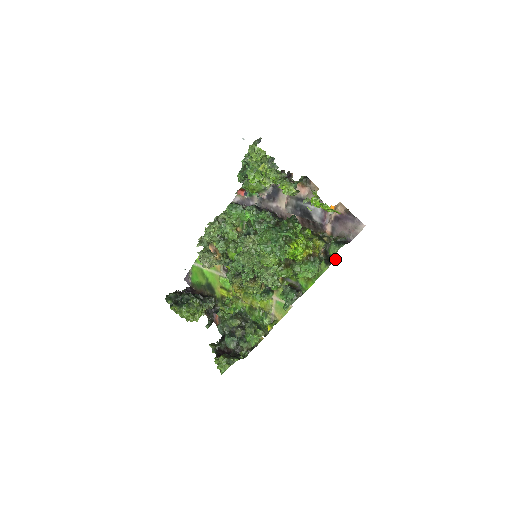
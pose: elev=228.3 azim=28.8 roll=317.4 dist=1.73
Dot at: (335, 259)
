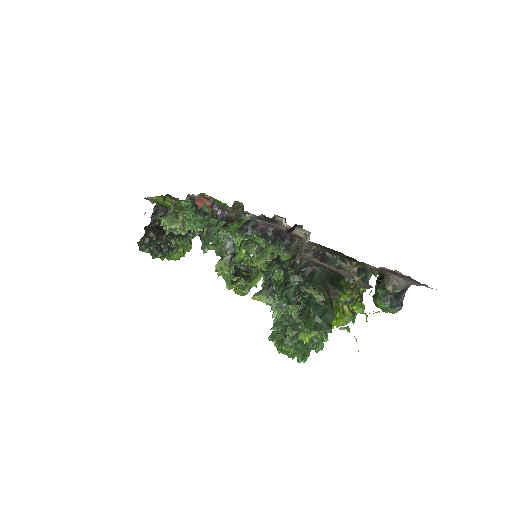
Dot at: occluded
